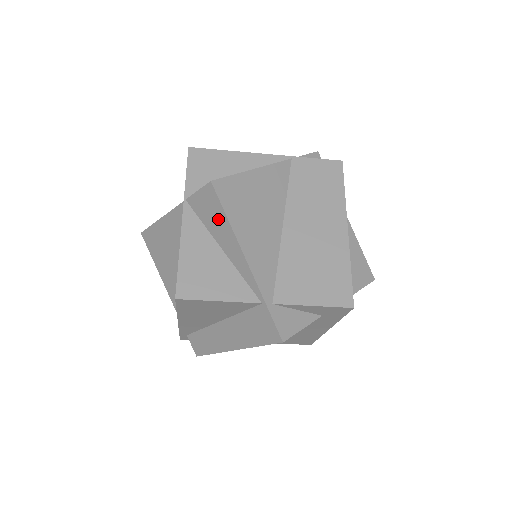
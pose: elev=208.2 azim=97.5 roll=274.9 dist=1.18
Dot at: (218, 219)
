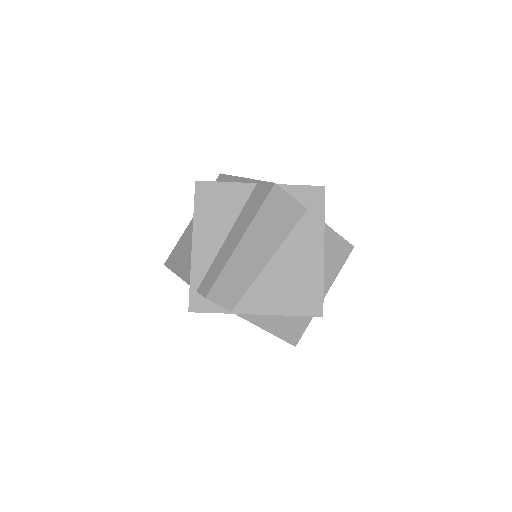
Dot at: occluded
